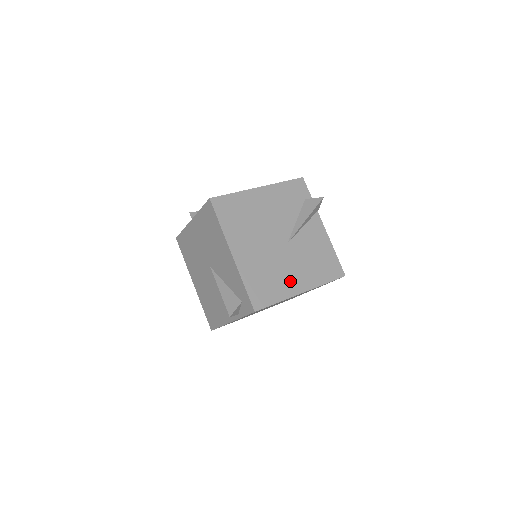
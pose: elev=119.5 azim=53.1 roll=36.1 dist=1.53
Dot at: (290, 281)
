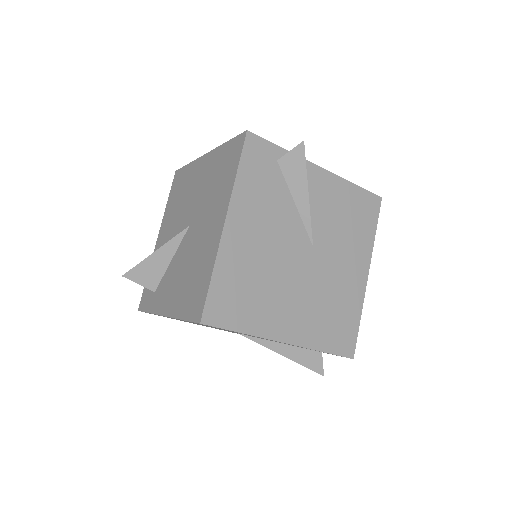
Dot at: (350, 283)
